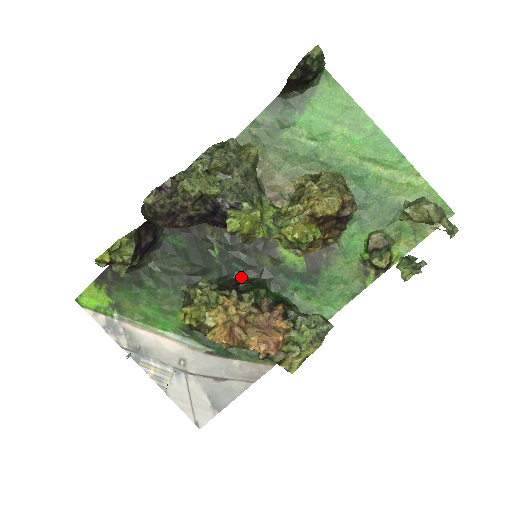
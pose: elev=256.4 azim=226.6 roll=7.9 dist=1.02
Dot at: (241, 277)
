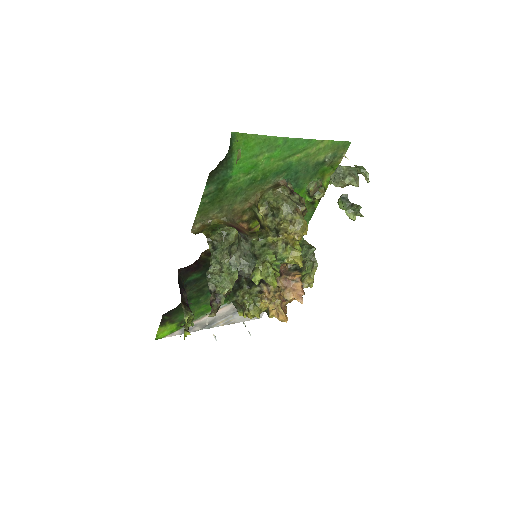
Dot at: occluded
